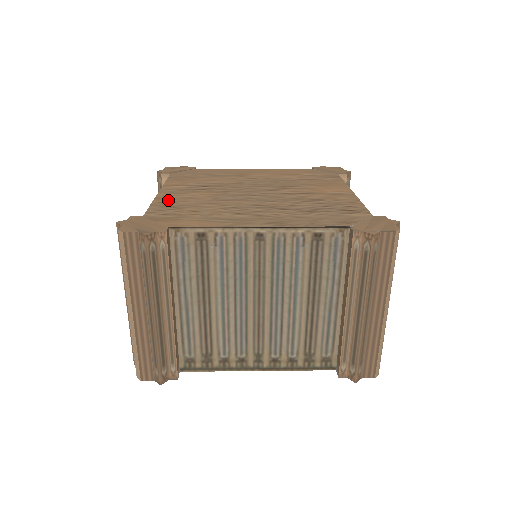
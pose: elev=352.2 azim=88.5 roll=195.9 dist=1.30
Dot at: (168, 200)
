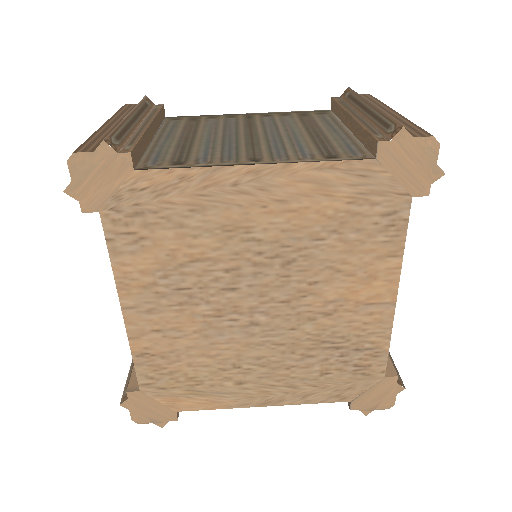
Dot at: (148, 345)
